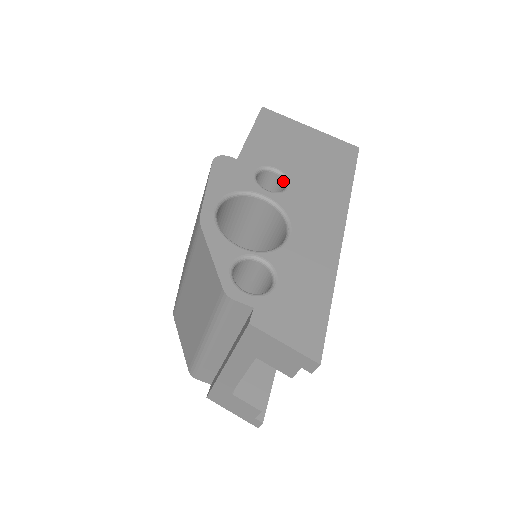
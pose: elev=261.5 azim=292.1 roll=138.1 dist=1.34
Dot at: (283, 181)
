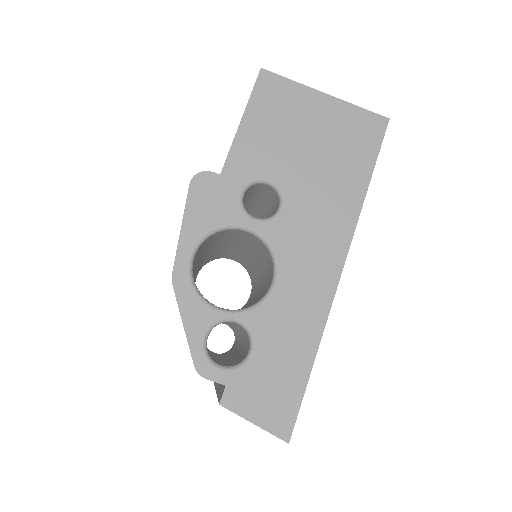
Dot at: (277, 196)
